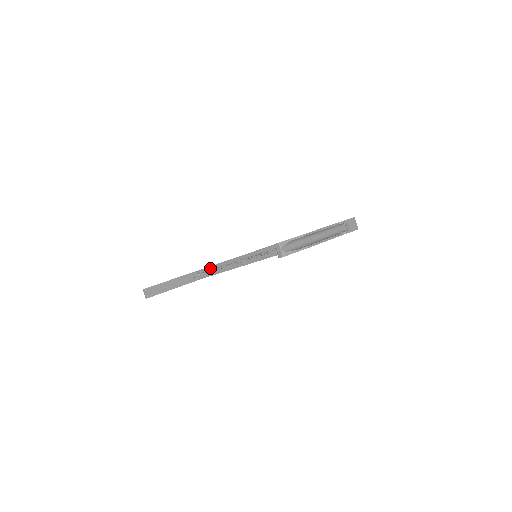
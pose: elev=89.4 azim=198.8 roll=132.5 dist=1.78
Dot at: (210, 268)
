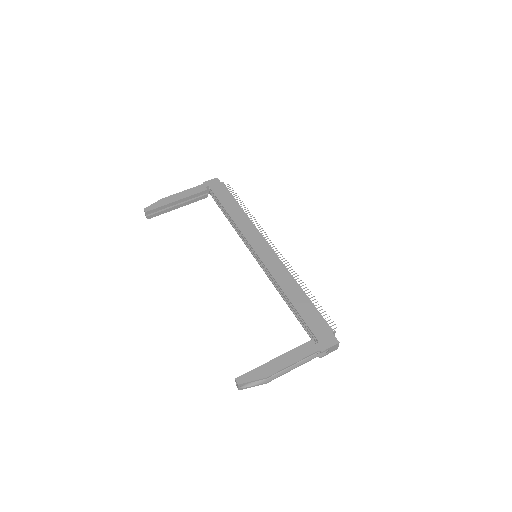
Dot at: (220, 200)
